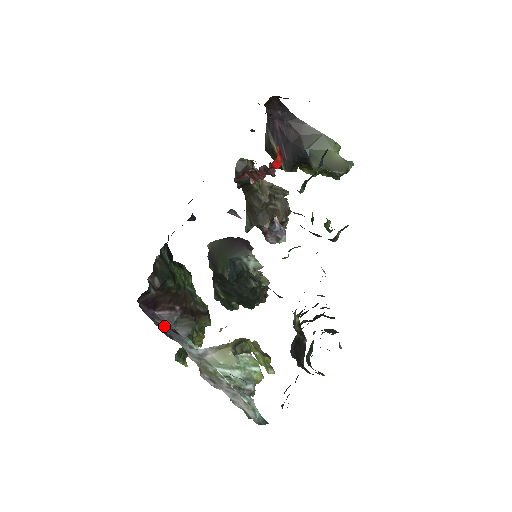
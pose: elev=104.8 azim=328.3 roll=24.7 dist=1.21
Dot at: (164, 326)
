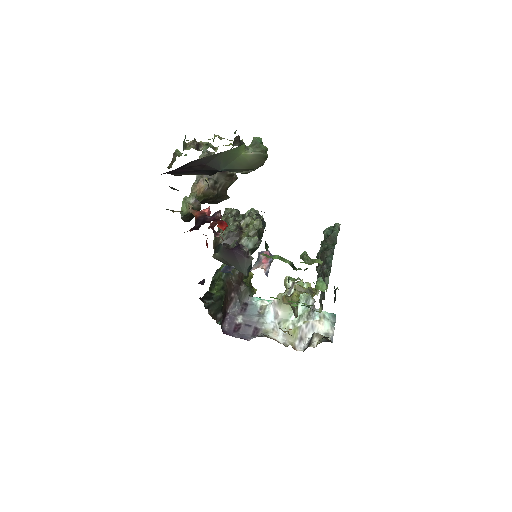
Dot at: (243, 320)
